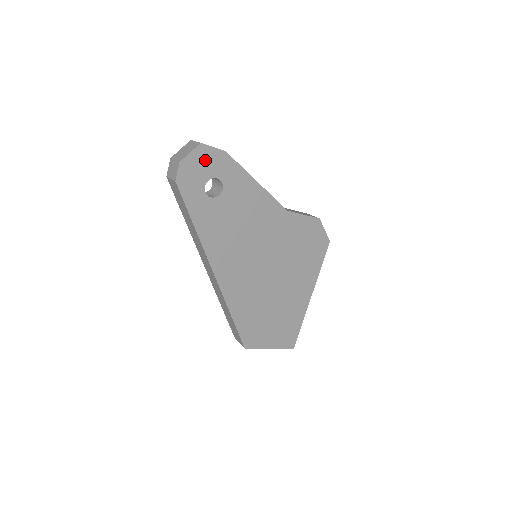
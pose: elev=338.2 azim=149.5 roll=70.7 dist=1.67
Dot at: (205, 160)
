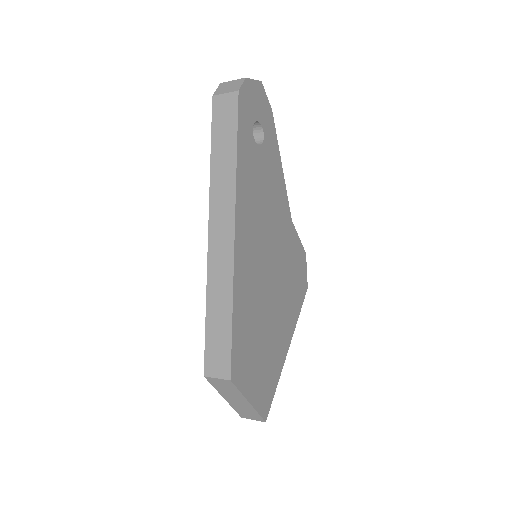
Dot at: (260, 100)
